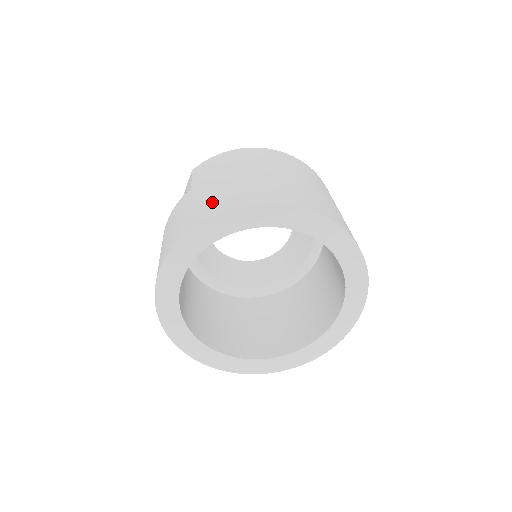
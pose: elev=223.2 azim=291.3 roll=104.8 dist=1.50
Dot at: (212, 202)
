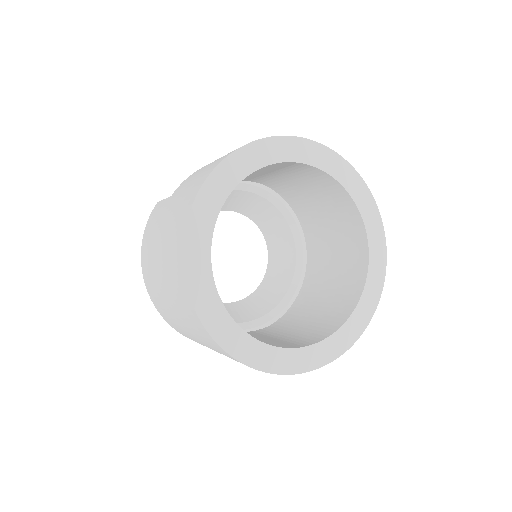
Dot at: occluded
